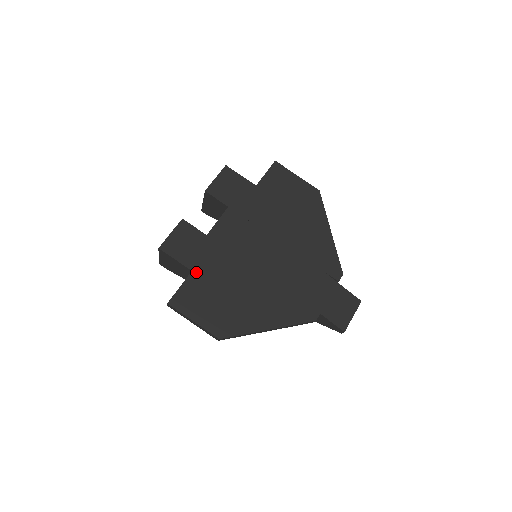
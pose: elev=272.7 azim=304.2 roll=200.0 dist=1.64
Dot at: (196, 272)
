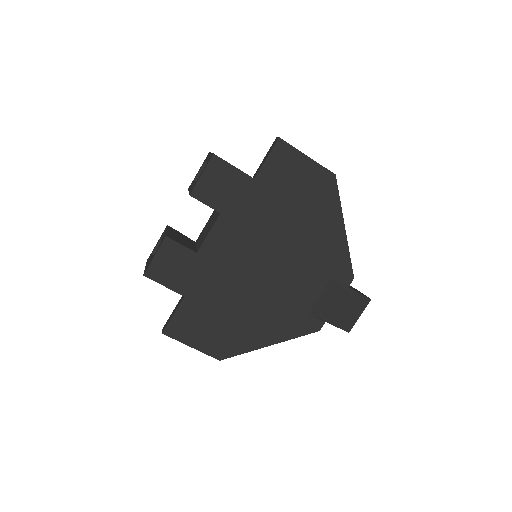
Dot at: (189, 297)
